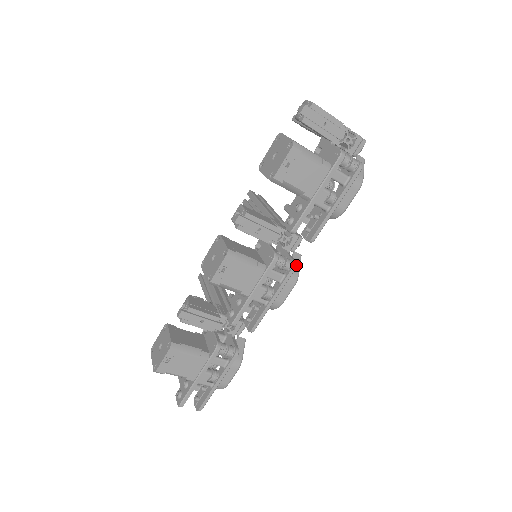
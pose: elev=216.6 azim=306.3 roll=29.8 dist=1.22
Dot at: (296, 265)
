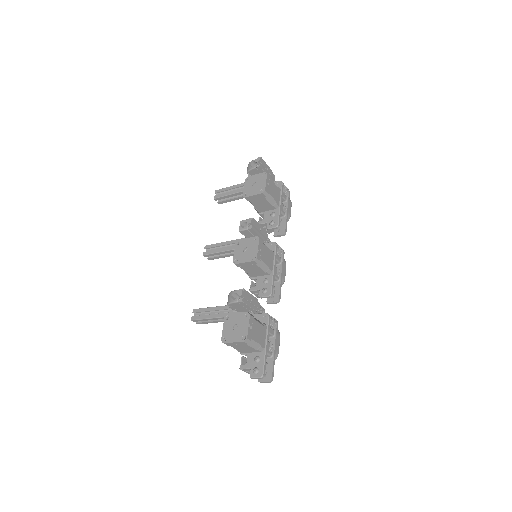
Dot at: (283, 251)
